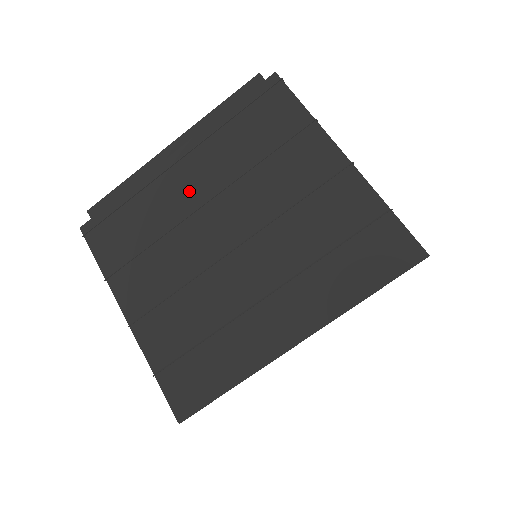
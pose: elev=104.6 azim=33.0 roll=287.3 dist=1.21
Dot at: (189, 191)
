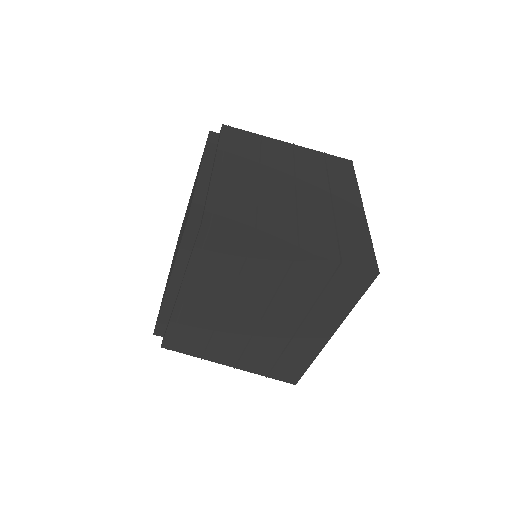
Dot at: (208, 306)
